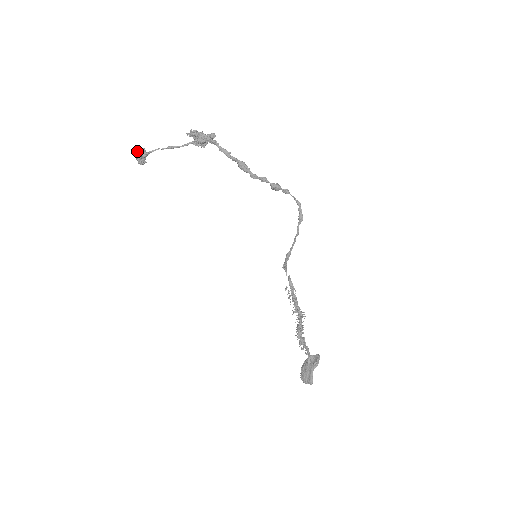
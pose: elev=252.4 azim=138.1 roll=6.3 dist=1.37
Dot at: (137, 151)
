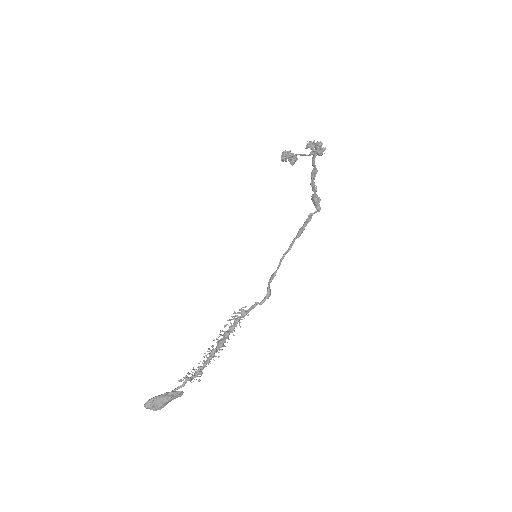
Dot at: occluded
